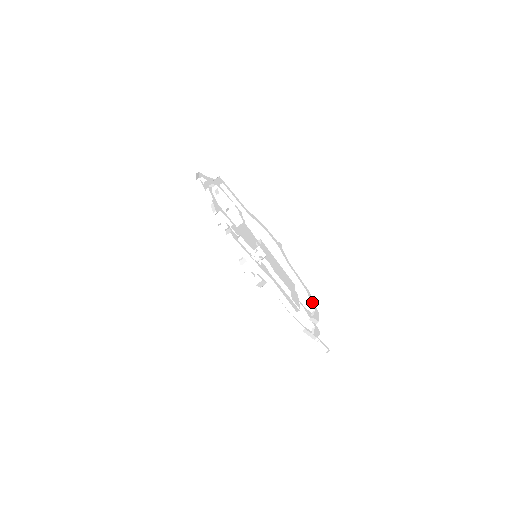
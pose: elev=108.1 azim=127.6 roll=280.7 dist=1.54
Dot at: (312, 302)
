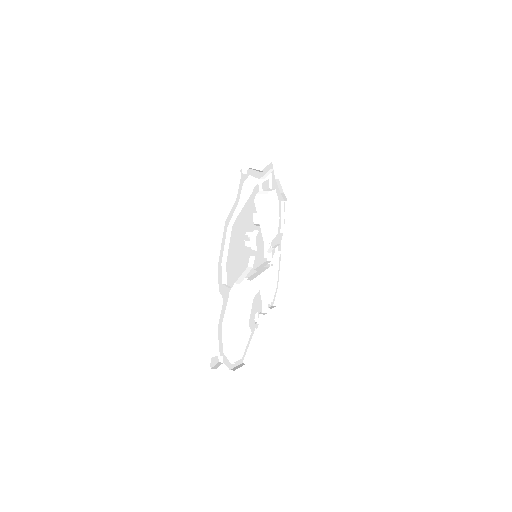
Dot at: (228, 247)
